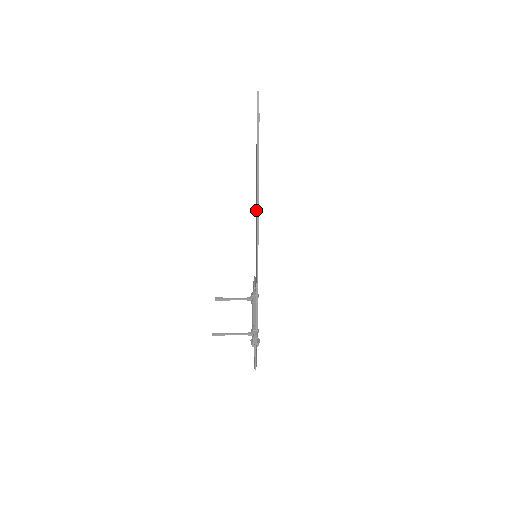
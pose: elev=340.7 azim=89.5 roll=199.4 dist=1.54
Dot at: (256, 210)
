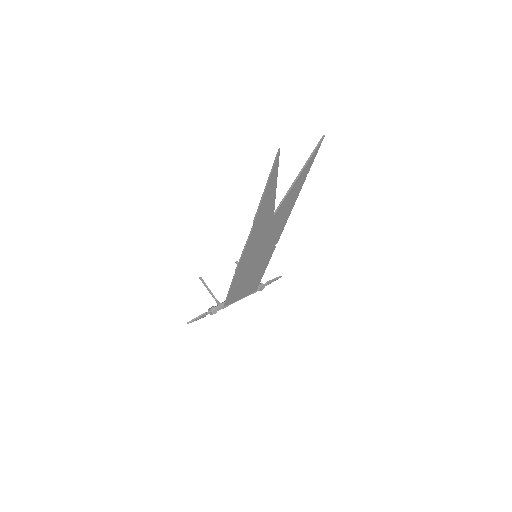
Dot at: (271, 223)
